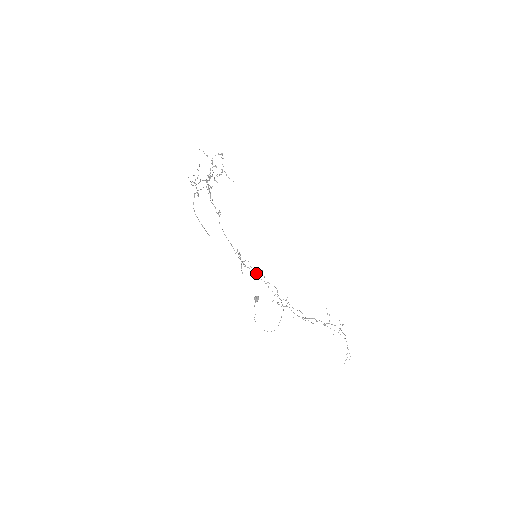
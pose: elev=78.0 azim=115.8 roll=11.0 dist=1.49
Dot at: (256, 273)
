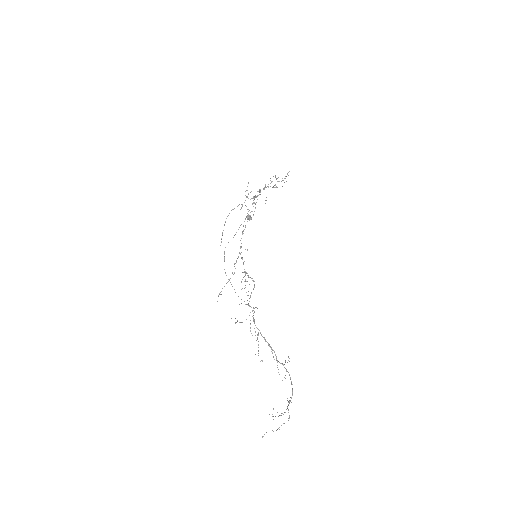
Dot at: occluded
